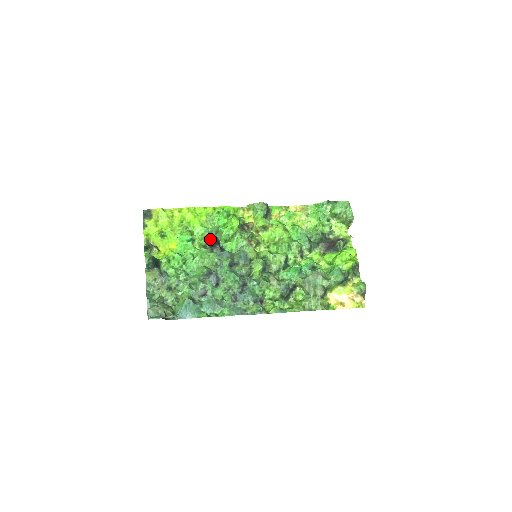
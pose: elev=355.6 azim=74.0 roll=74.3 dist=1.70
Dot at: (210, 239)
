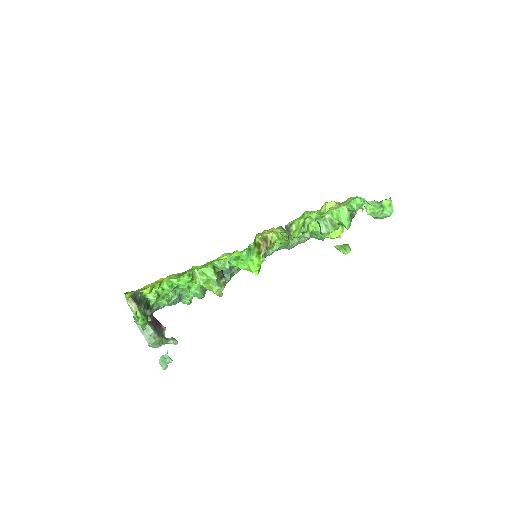
Dot at: (219, 295)
